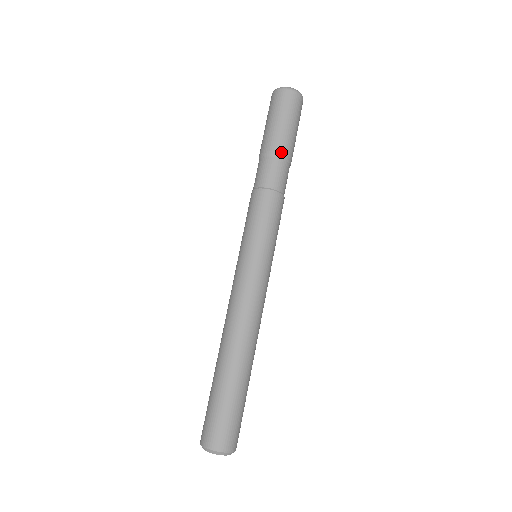
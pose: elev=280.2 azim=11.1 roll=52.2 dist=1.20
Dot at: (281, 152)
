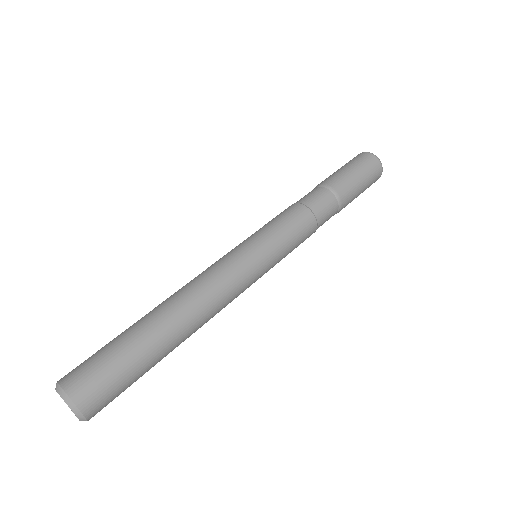
Dot at: (333, 185)
